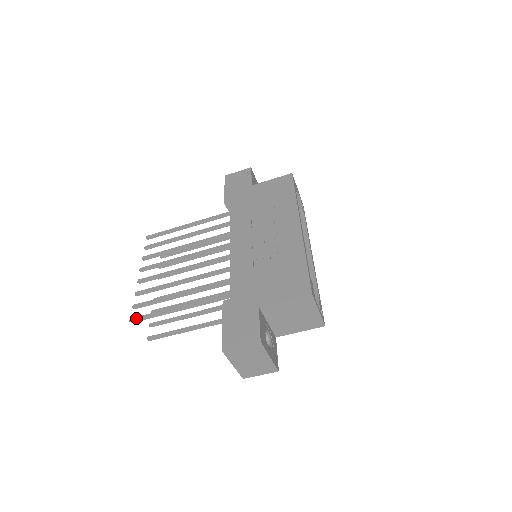
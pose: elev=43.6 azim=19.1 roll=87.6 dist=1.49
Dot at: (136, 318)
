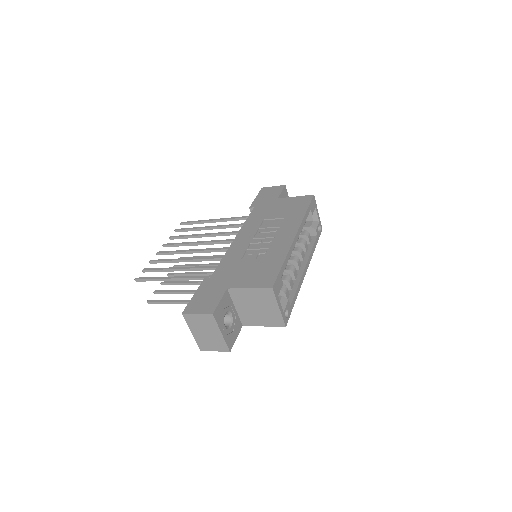
Dot at: (140, 278)
